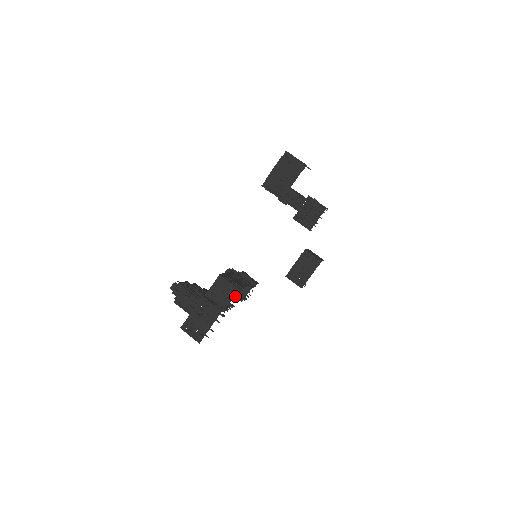
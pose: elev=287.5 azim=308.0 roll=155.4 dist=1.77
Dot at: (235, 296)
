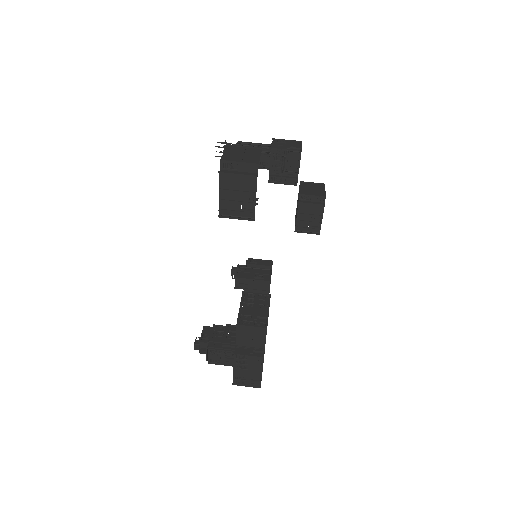
Dot at: occluded
